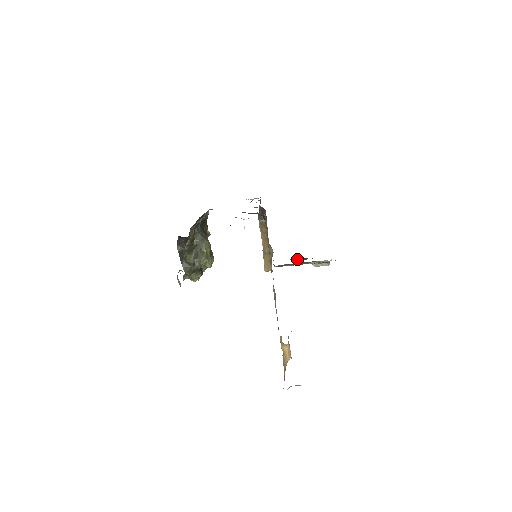
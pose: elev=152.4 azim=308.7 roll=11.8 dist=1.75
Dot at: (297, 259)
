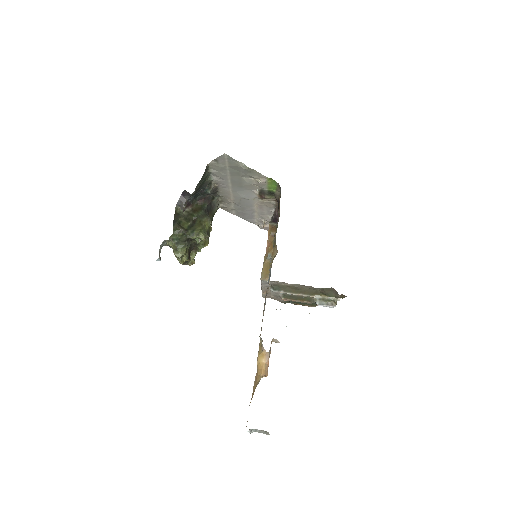
Dot at: occluded
